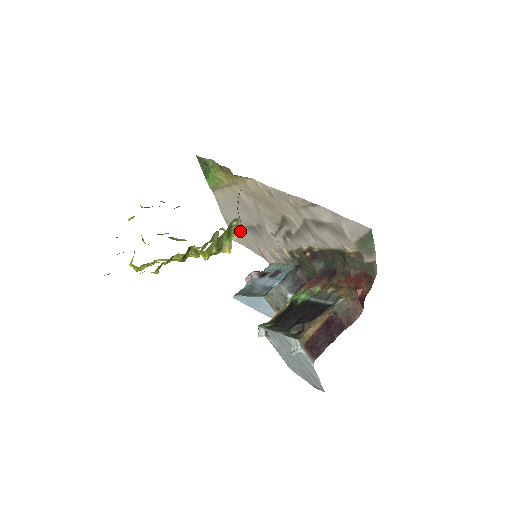
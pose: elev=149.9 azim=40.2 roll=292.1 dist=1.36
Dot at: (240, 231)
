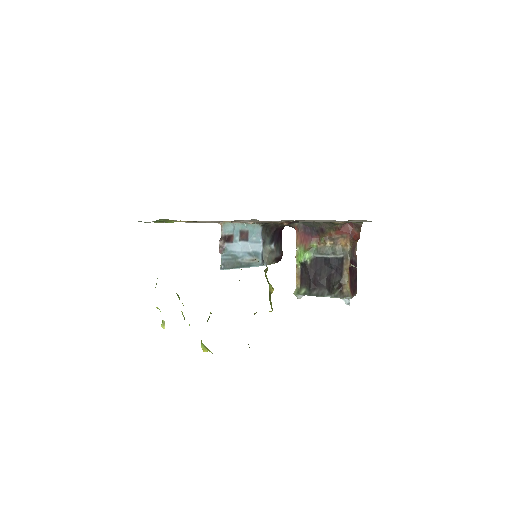
Dot at: (267, 270)
